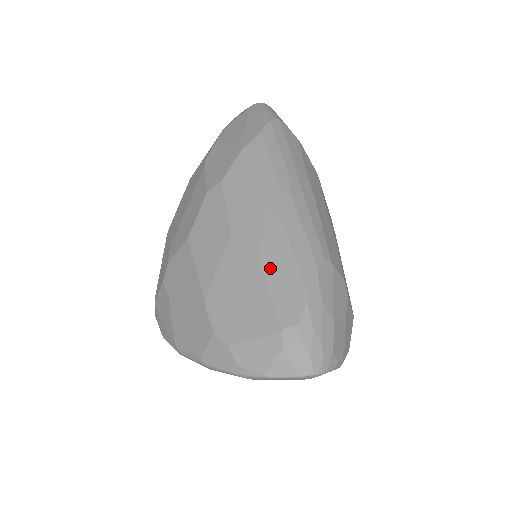
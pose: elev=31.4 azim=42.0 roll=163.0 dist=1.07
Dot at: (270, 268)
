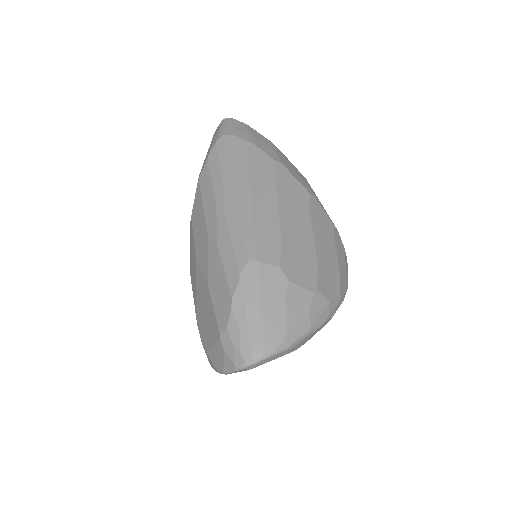
Dot at: (212, 284)
